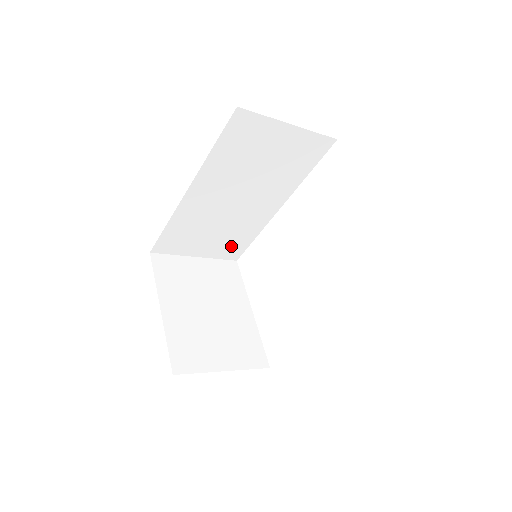
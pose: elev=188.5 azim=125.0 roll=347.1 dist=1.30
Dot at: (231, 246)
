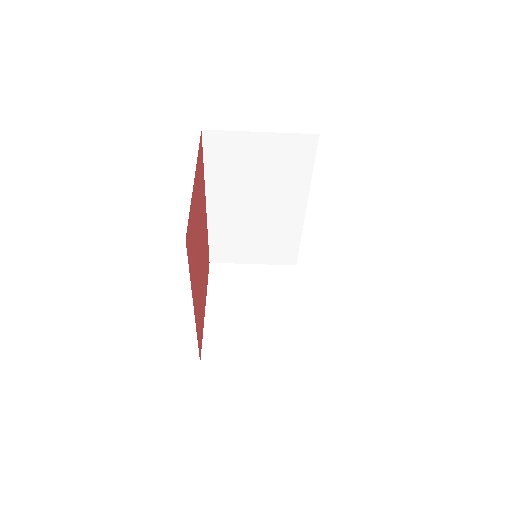
Dot at: (281, 251)
